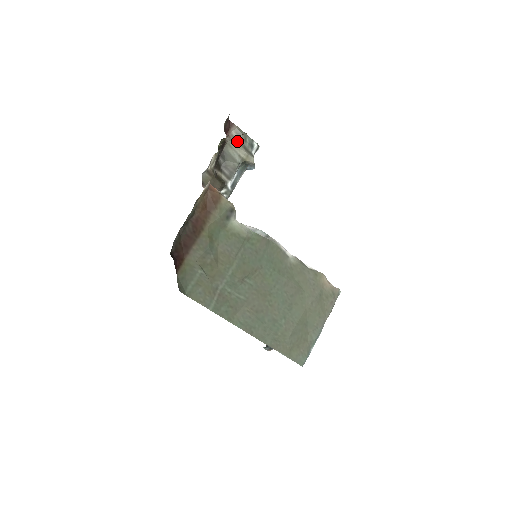
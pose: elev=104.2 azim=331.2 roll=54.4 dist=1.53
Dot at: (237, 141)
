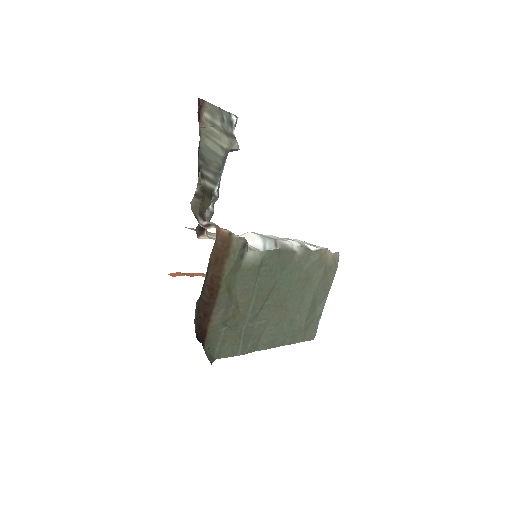
Dot at: (214, 126)
